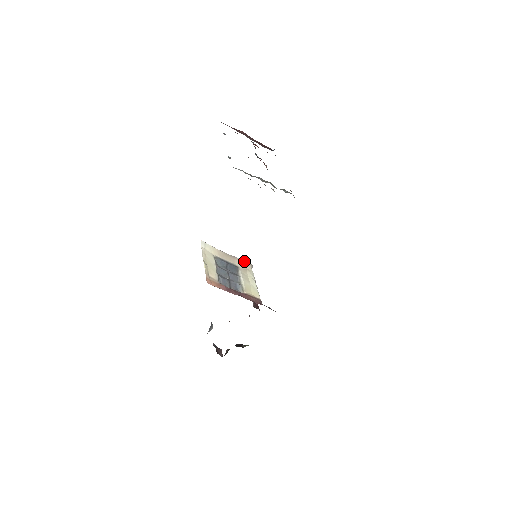
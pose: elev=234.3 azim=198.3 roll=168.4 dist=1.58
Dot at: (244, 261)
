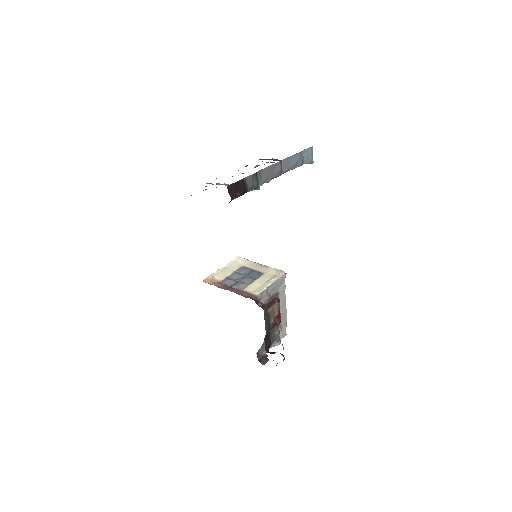
Dot at: (276, 269)
